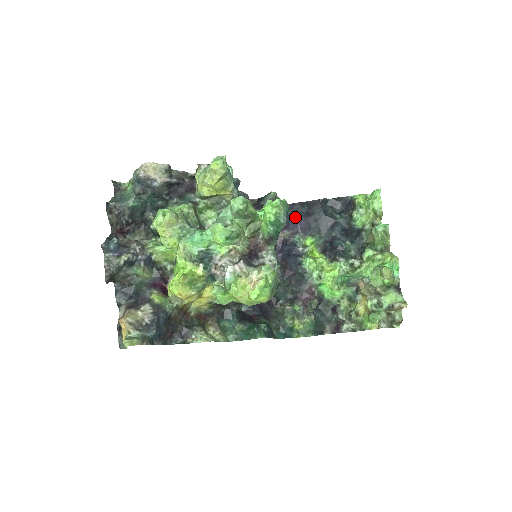
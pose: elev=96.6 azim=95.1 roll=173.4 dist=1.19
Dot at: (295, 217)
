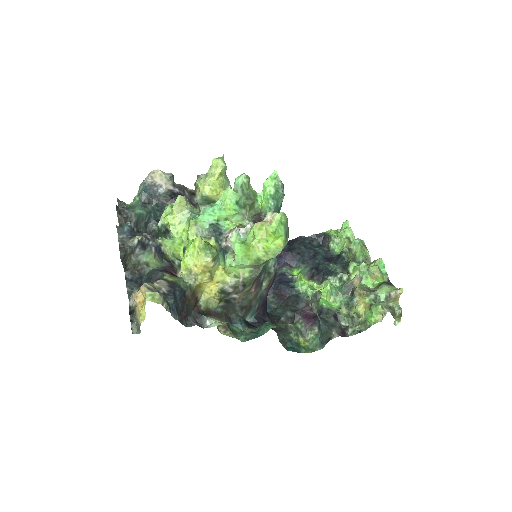
Dot at: (279, 254)
